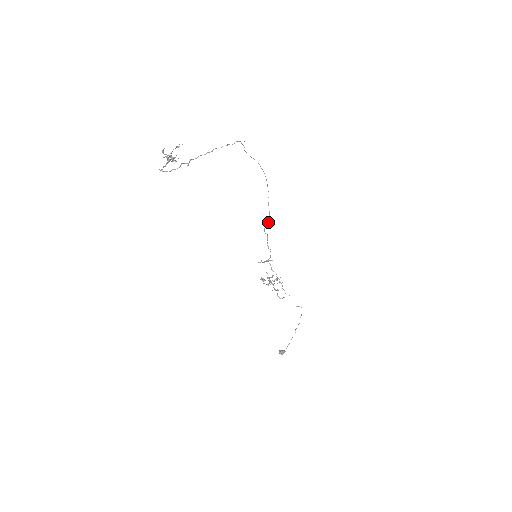
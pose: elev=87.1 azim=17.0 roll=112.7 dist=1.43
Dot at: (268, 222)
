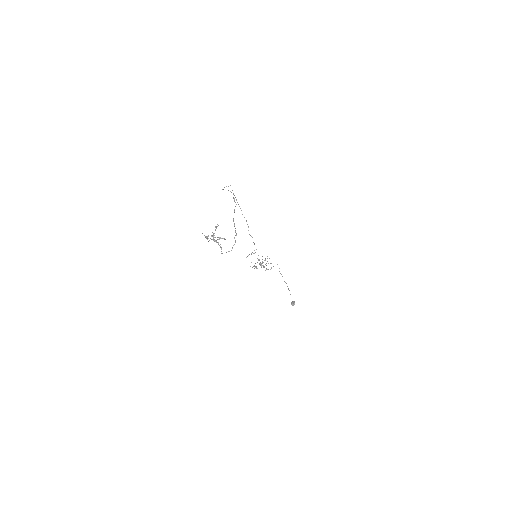
Dot at: (248, 226)
